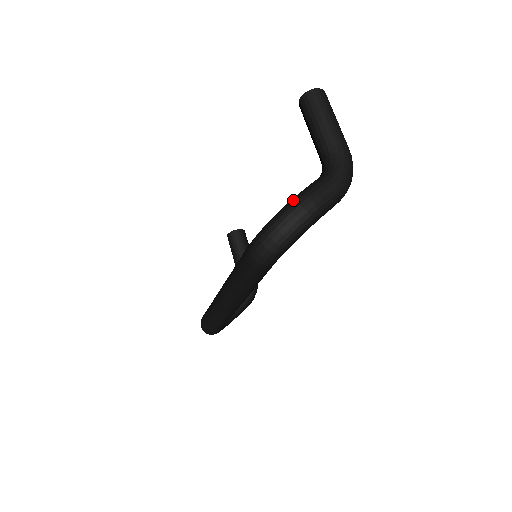
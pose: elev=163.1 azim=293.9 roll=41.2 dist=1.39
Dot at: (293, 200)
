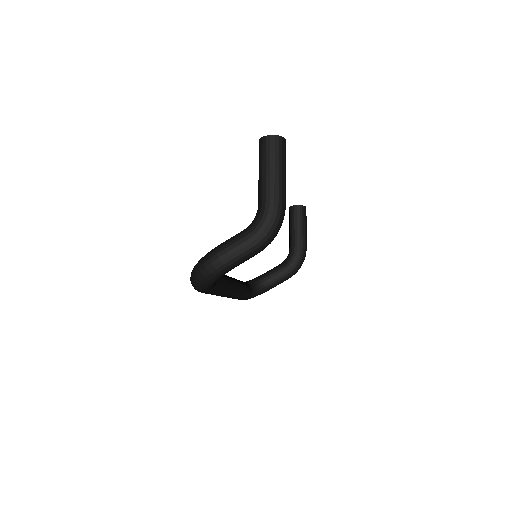
Dot at: (209, 252)
